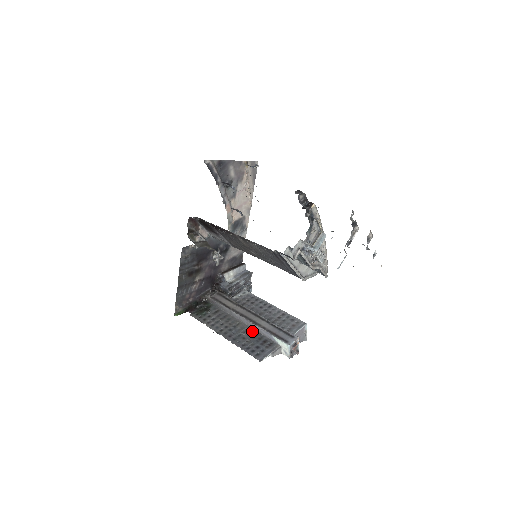
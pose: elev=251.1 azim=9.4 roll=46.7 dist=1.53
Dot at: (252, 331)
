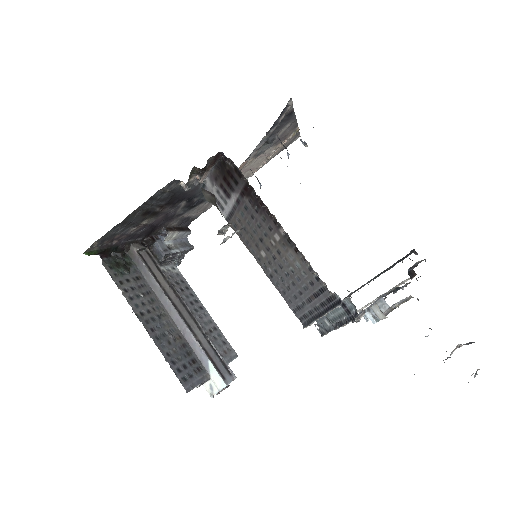
Dot at: (180, 336)
